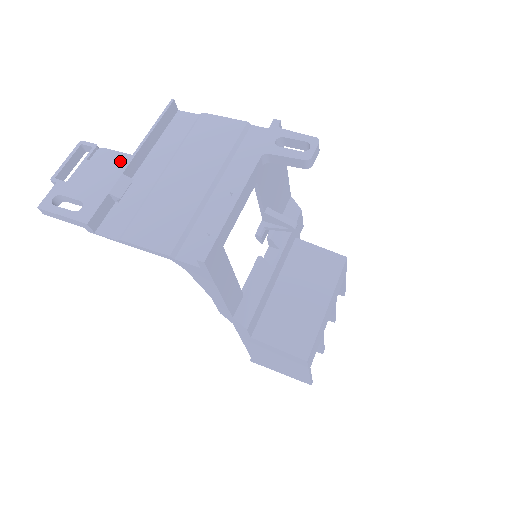
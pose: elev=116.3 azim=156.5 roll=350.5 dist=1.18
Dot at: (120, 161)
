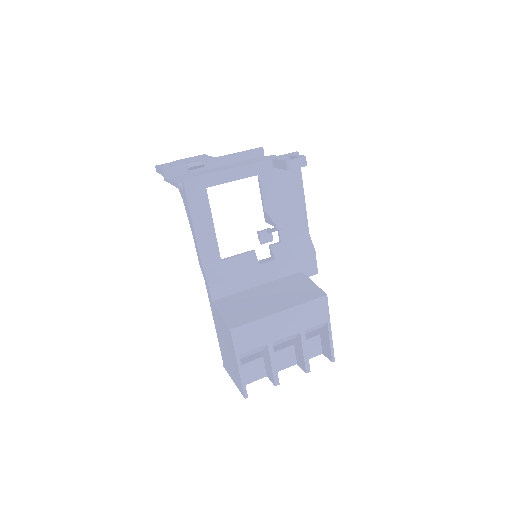
Dot at: (207, 158)
